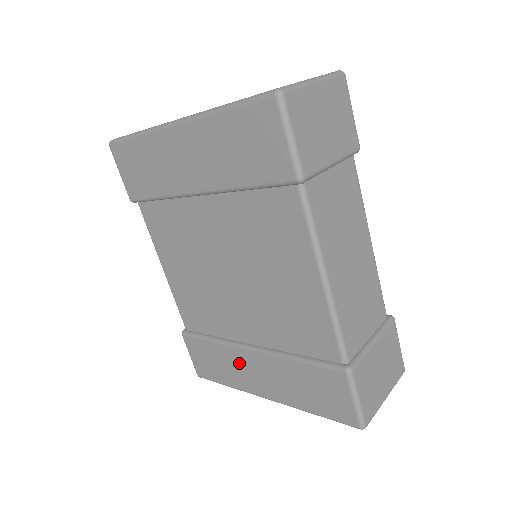
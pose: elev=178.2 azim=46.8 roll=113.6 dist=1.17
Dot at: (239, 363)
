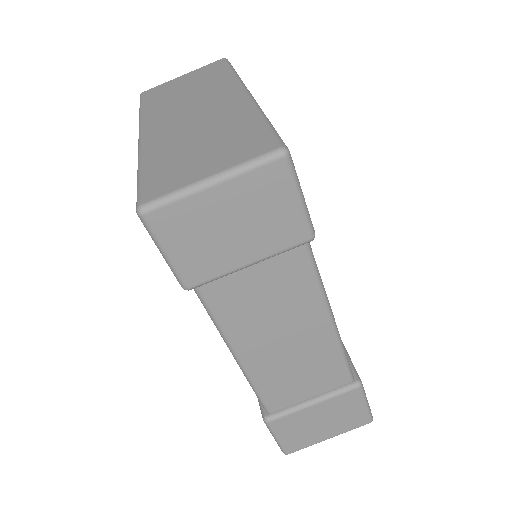
Dot at: occluded
